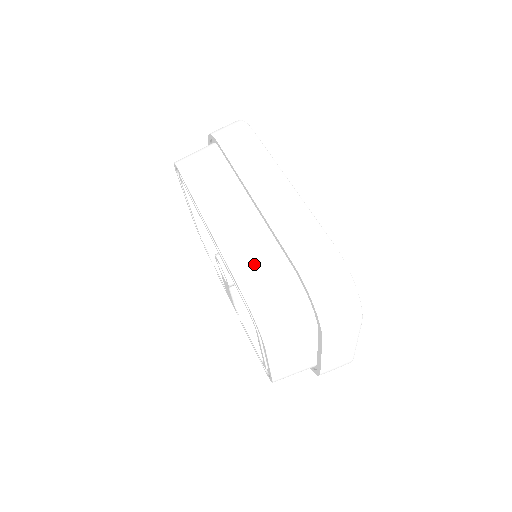
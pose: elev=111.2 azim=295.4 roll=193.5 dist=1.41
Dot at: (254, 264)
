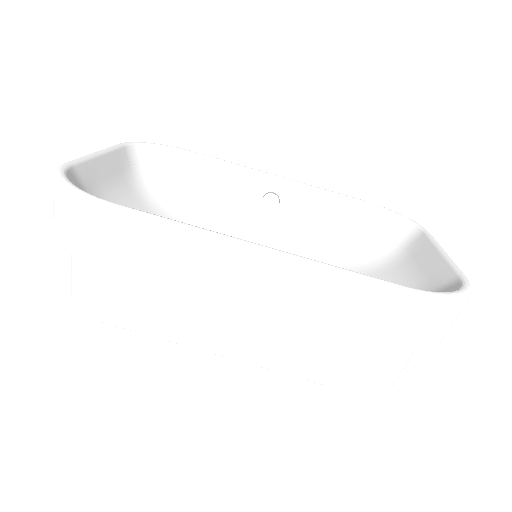
Dot at: (327, 360)
